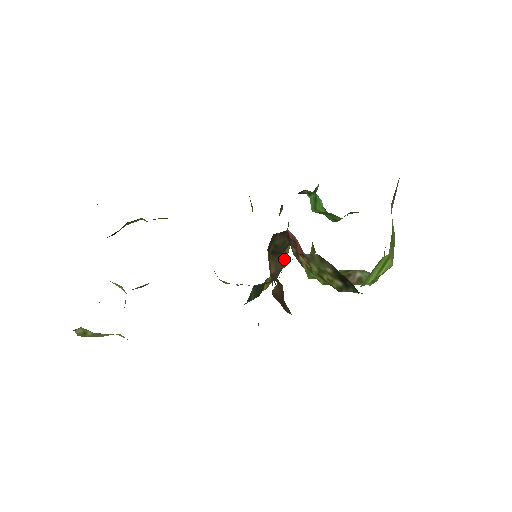
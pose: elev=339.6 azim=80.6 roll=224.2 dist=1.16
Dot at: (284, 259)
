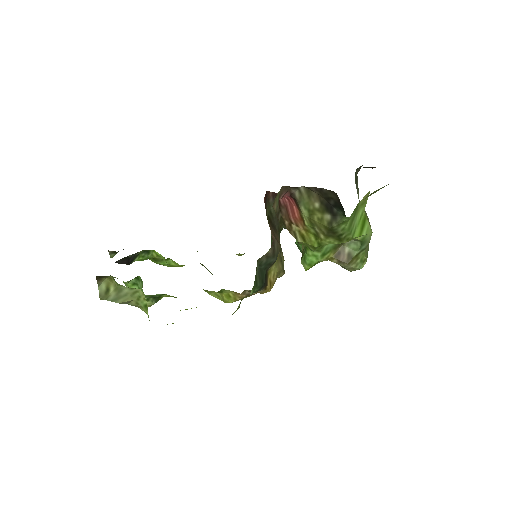
Dot at: (281, 260)
